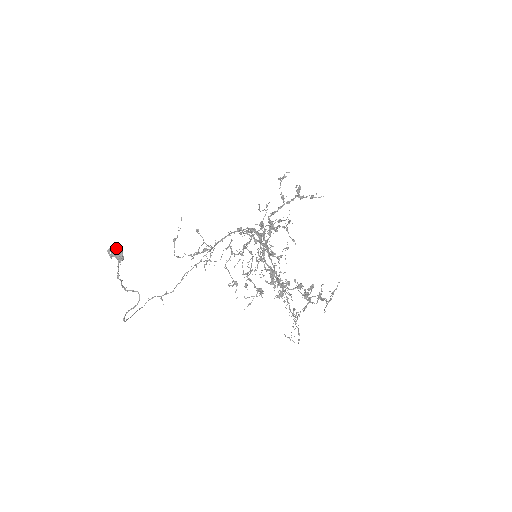
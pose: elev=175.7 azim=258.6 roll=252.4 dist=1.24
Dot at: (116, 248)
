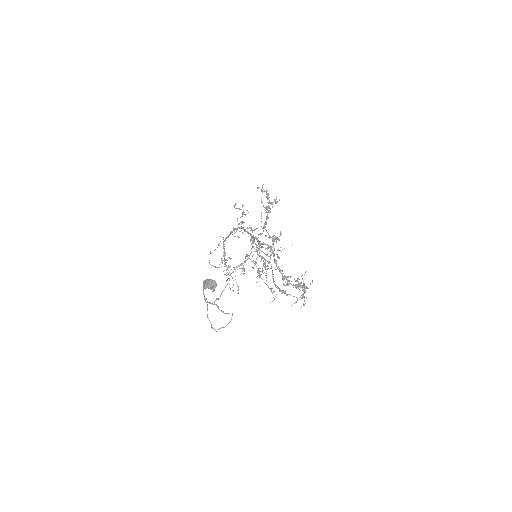
Dot at: (213, 283)
